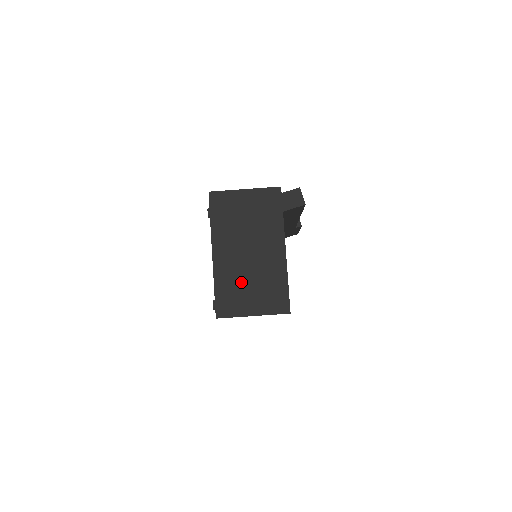
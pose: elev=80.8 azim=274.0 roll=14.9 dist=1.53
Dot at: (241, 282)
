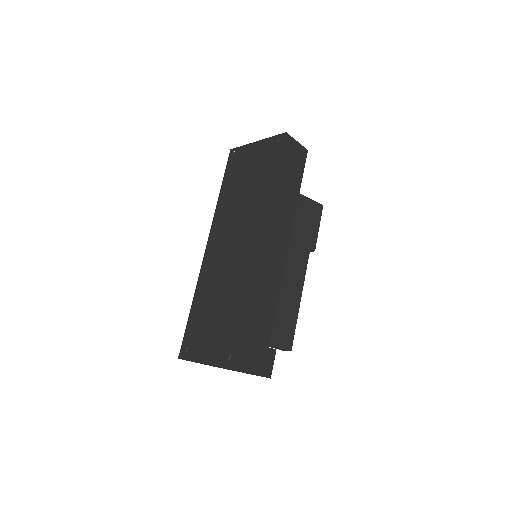
Dot at: occluded
